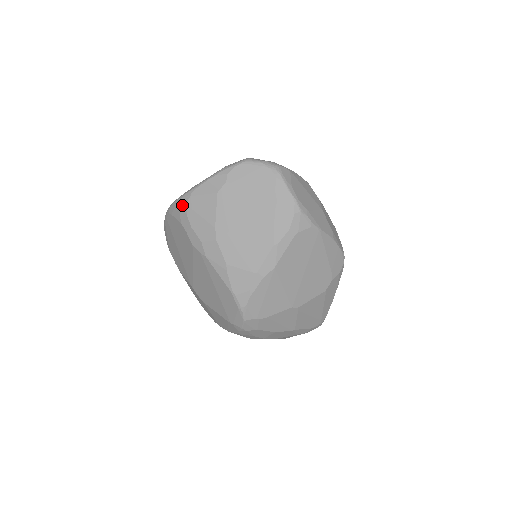
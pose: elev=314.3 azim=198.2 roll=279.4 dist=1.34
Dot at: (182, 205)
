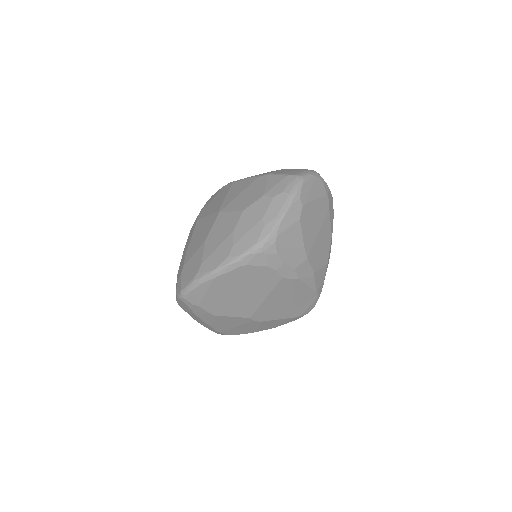
Dot at: (269, 249)
